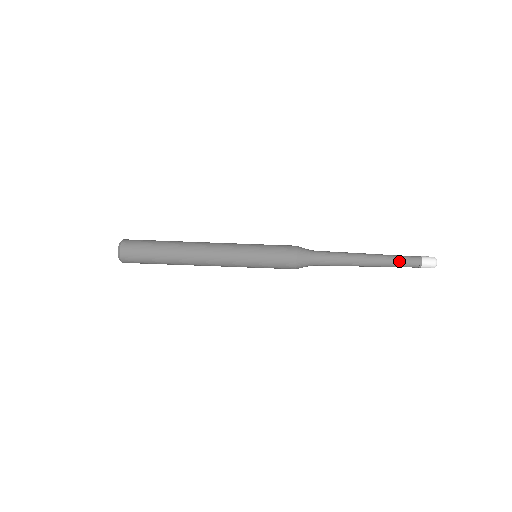
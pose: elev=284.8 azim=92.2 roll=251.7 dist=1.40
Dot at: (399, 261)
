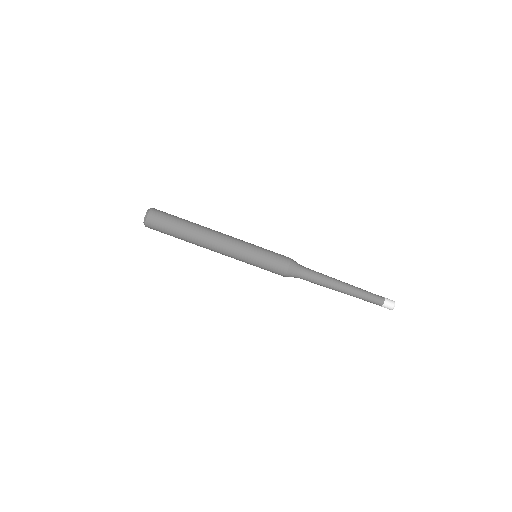
Dot at: (365, 299)
